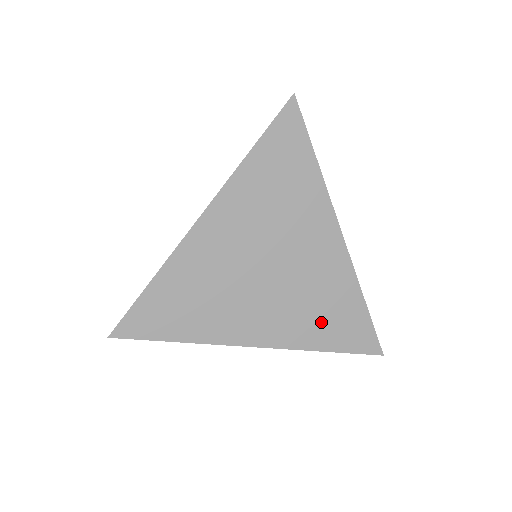
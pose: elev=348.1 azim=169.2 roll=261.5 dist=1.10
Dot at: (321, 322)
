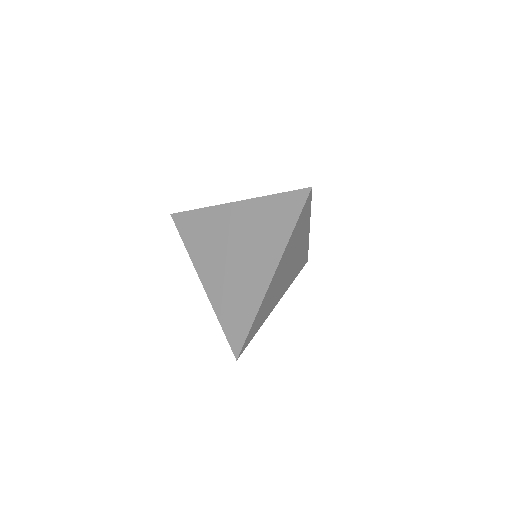
Dot at: (230, 306)
